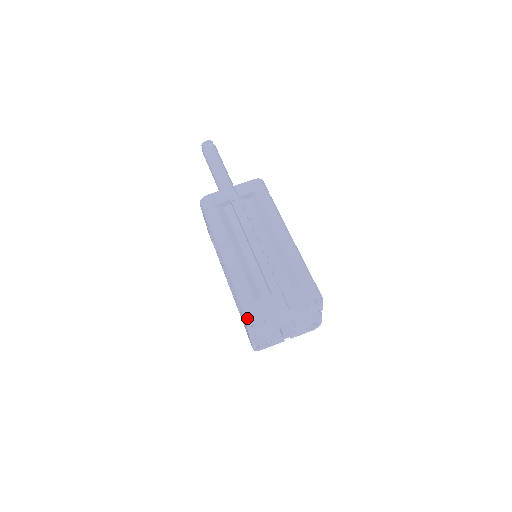
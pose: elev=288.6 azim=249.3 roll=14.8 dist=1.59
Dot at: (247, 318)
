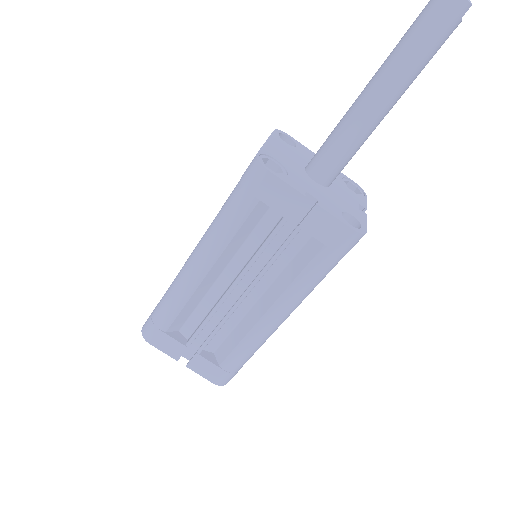
Dot at: (145, 330)
